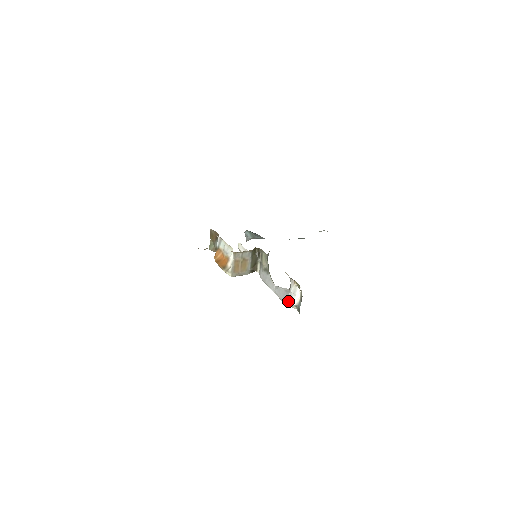
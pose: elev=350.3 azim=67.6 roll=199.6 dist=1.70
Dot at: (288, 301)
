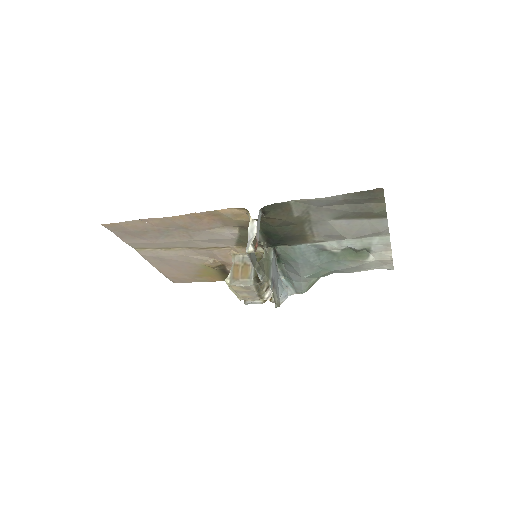
Dot at: (247, 246)
